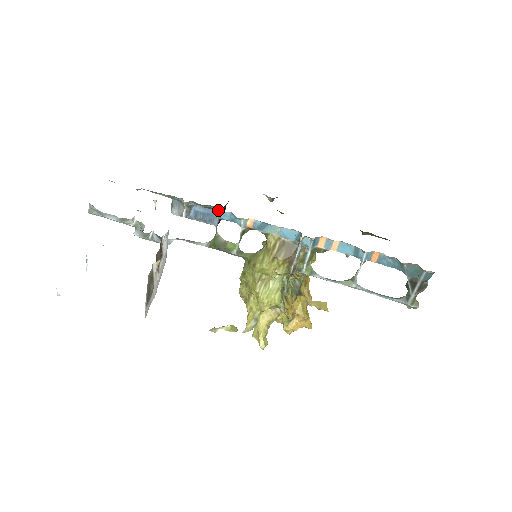
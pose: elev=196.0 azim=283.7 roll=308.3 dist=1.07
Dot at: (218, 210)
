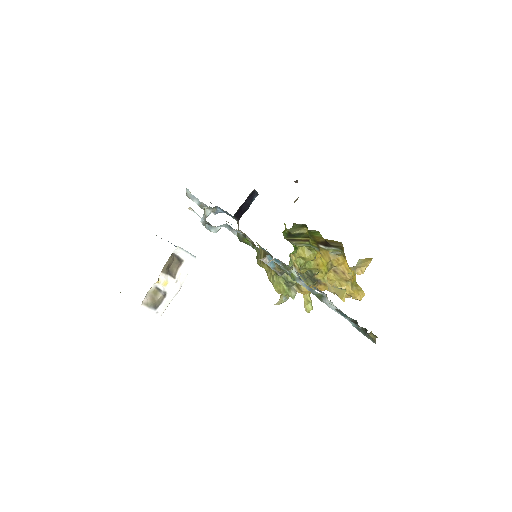
Dot at: (228, 213)
